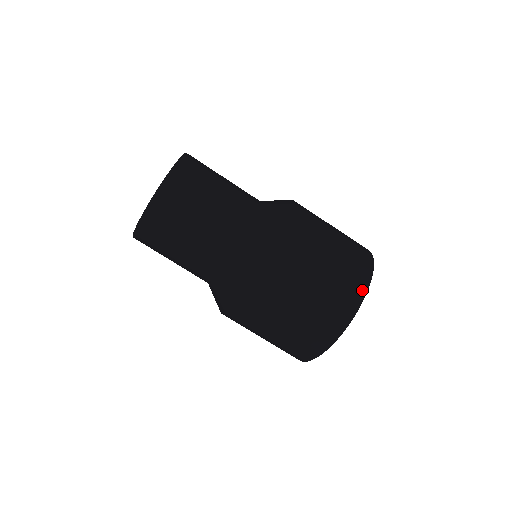
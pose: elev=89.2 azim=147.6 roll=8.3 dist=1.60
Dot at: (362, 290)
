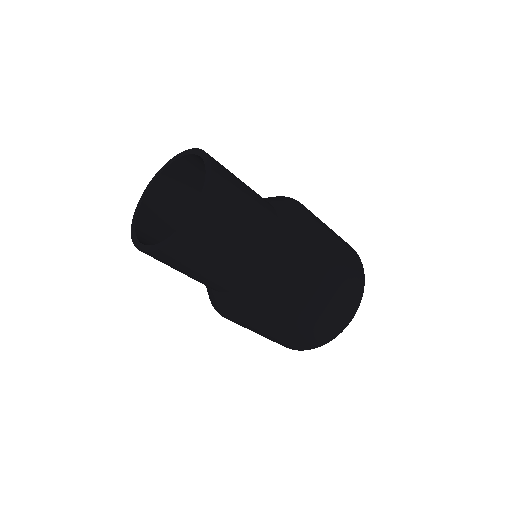
Dot at: (362, 275)
